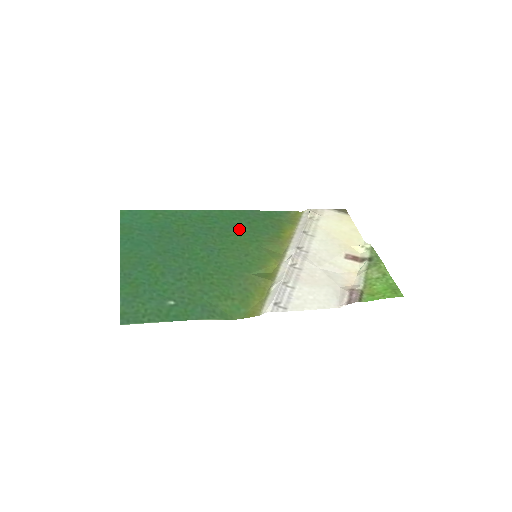
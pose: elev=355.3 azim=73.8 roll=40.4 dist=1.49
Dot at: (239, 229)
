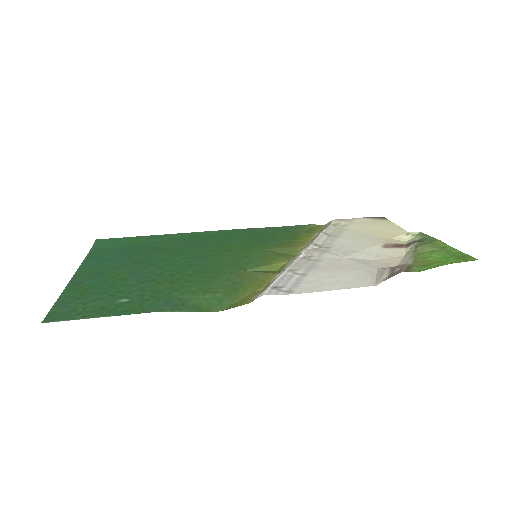
Dot at: (239, 240)
